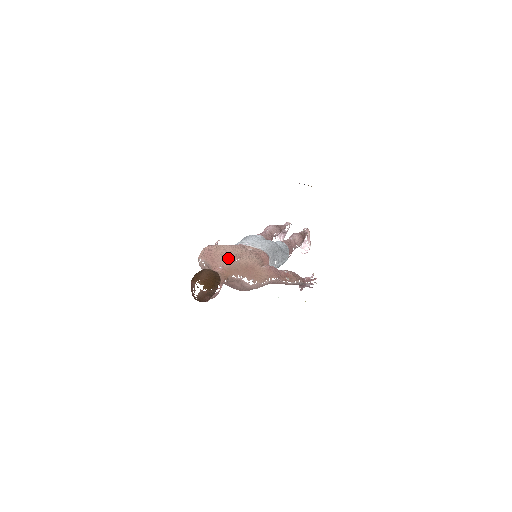
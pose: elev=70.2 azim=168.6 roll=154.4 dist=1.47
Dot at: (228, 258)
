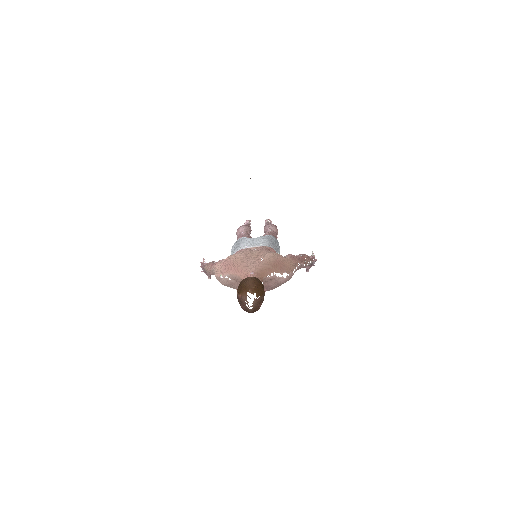
Dot at: (251, 262)
